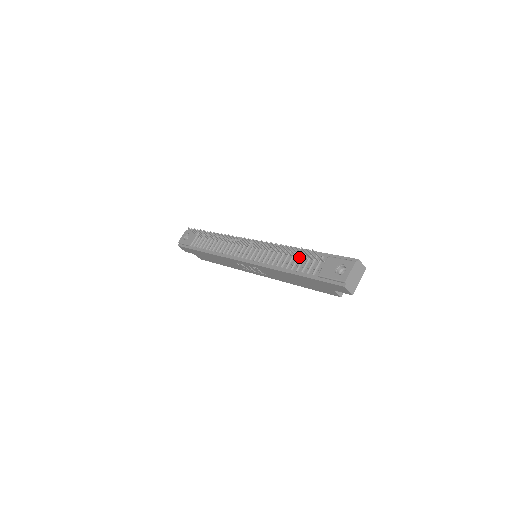
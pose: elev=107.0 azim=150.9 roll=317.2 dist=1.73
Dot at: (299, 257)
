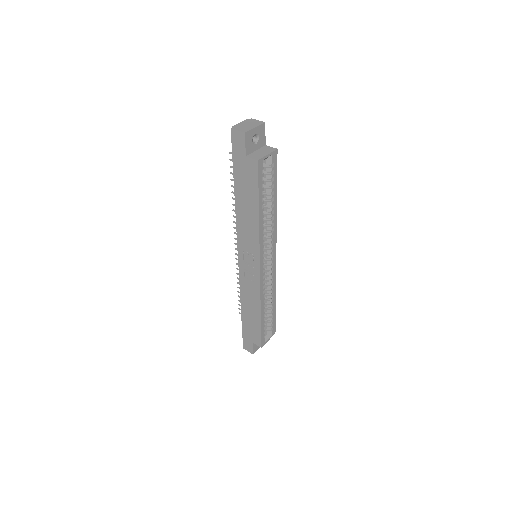
Dot at: occluded
